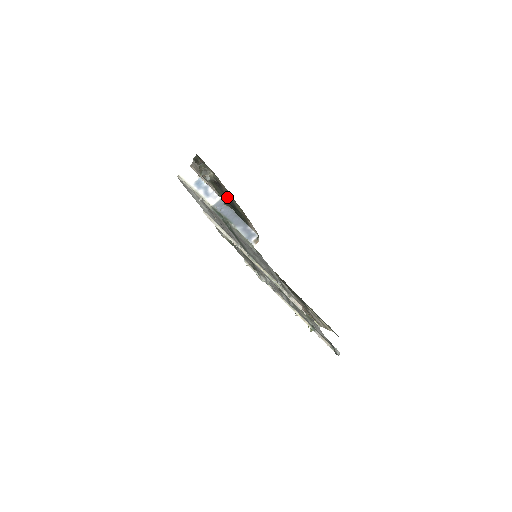
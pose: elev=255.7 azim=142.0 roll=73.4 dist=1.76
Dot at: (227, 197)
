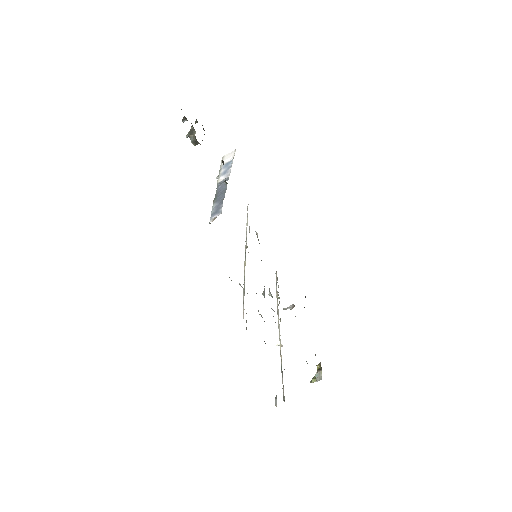
Dot at: occluded
